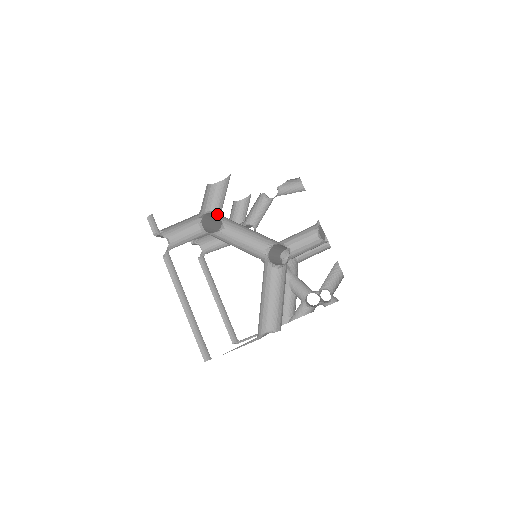
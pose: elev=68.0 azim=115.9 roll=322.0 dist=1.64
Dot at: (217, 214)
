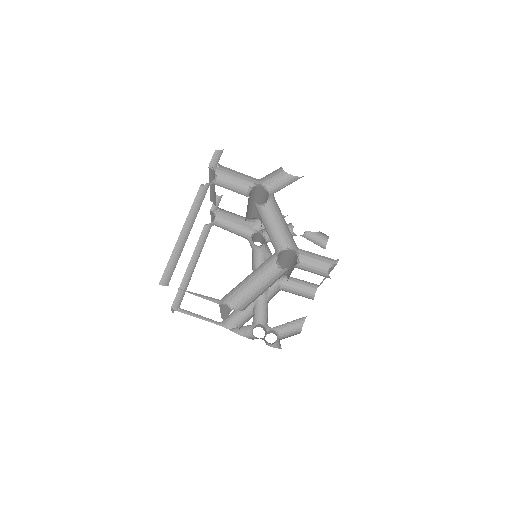
Dot at: (266, 195)
